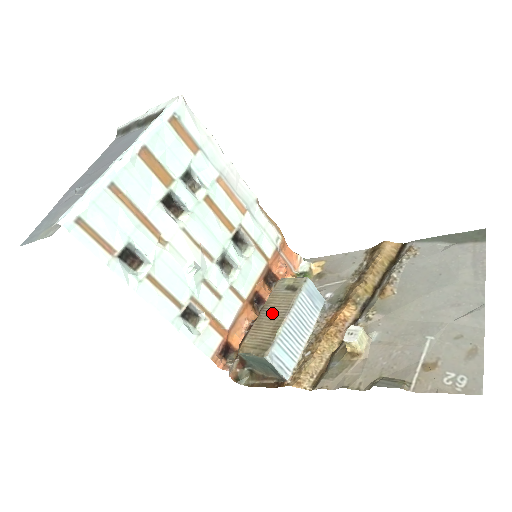
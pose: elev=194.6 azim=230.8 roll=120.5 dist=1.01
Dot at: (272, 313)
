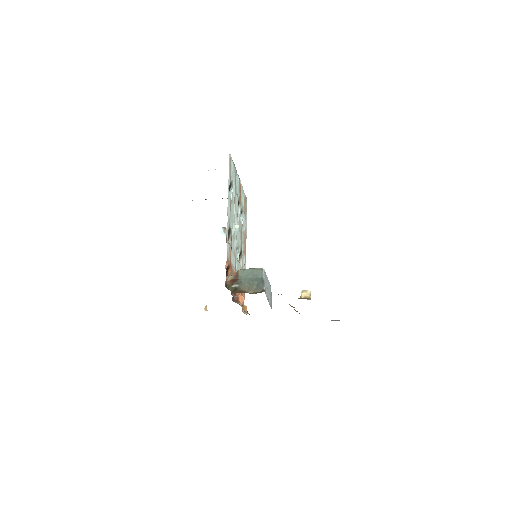
Dot at: occluded
